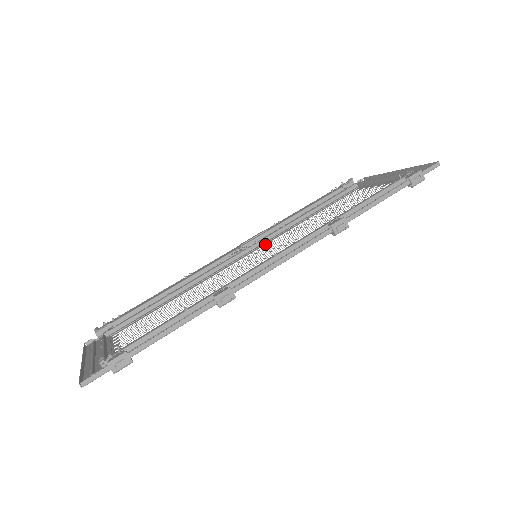
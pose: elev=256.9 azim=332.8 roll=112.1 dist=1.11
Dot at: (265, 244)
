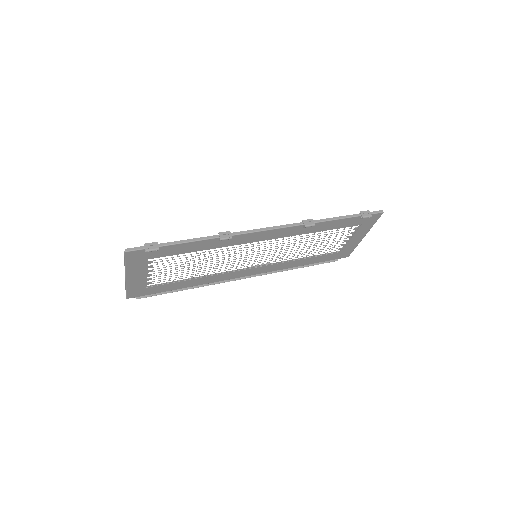
Dot at: (266, 264)
